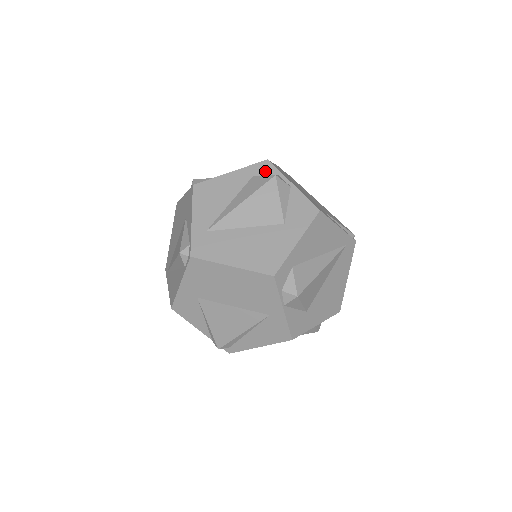
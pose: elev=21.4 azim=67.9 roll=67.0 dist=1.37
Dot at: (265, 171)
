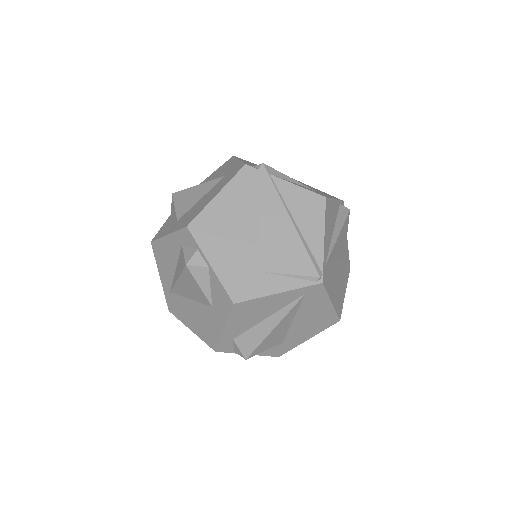
Dot at: (188, 242)
